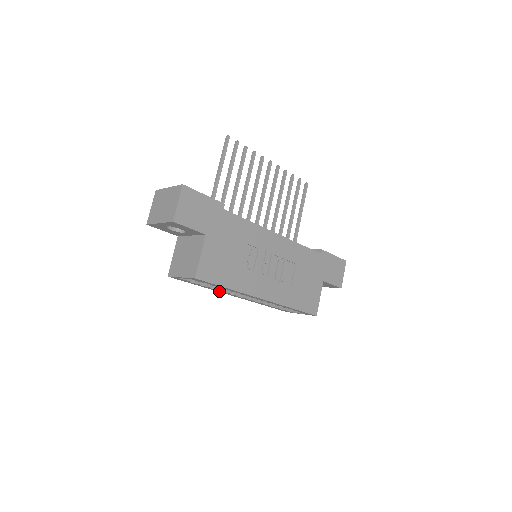
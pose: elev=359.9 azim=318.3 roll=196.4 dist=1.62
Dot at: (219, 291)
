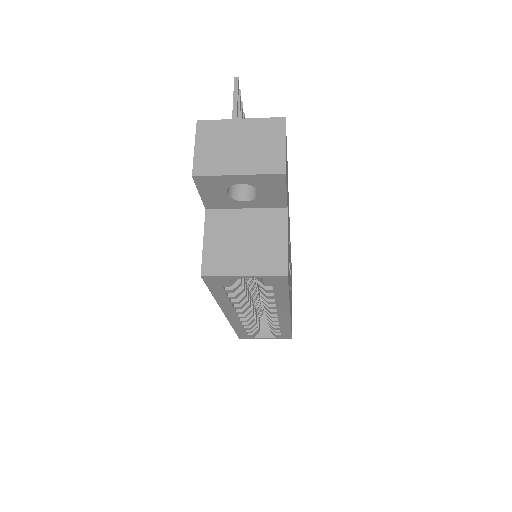
Dot at: (226, 306)
